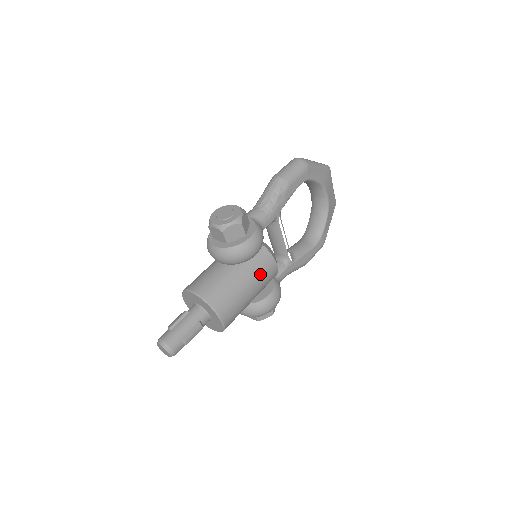
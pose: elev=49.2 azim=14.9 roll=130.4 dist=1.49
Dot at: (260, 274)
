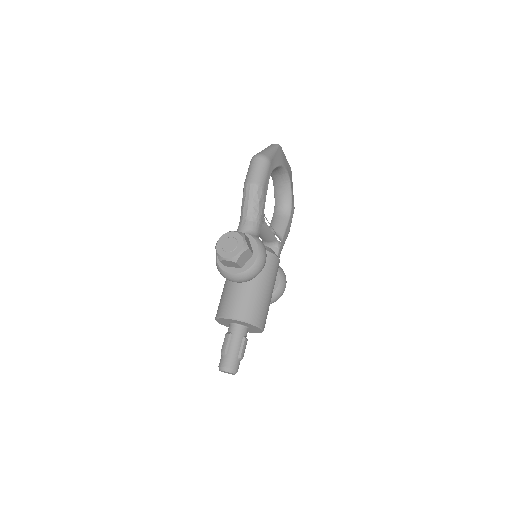
Dot at: (271, 275)
